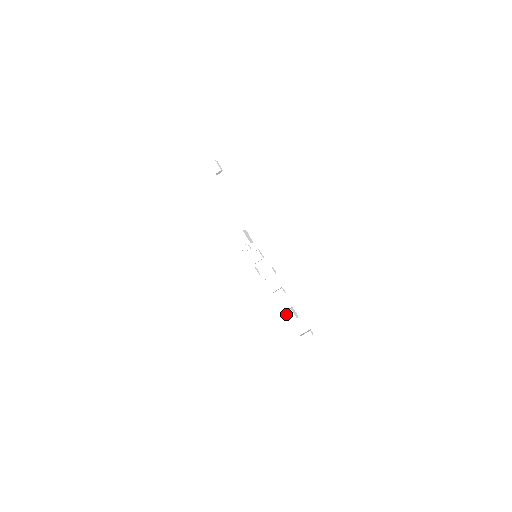
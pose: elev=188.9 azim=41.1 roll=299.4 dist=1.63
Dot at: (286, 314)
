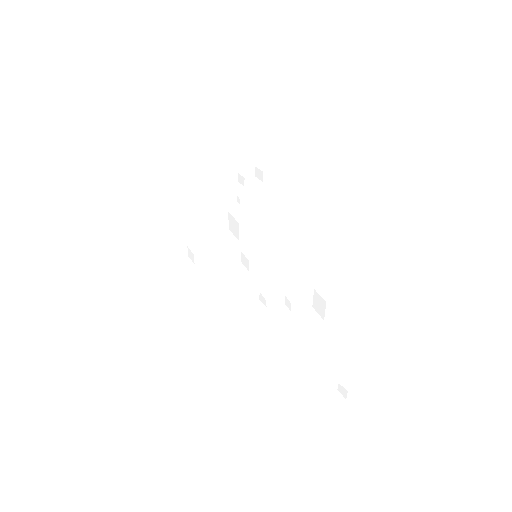
Dot at: (317, 290)
